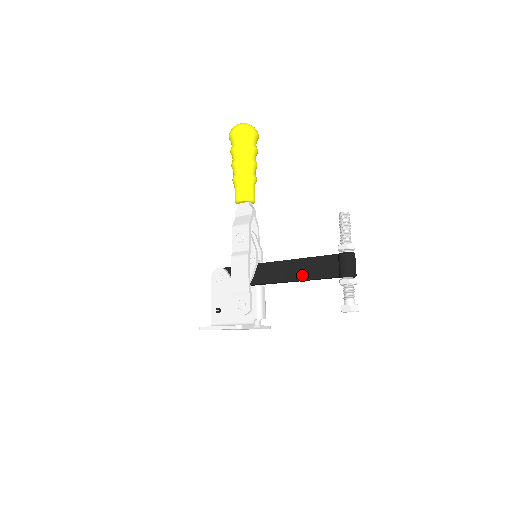
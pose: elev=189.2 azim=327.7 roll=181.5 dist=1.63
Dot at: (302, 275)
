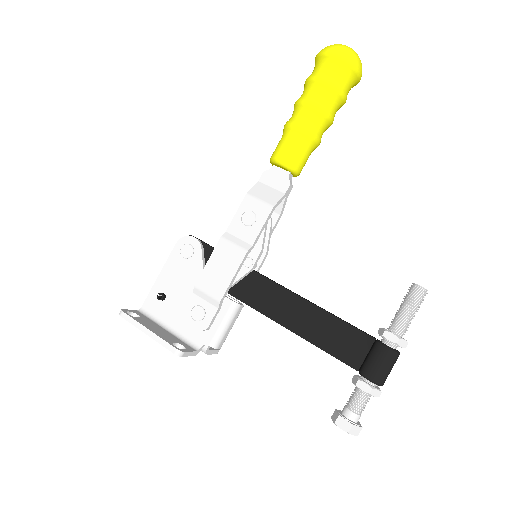
Dot at: (307, 331)
